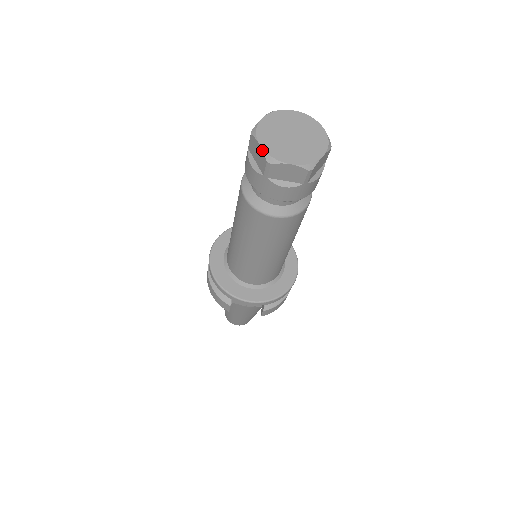
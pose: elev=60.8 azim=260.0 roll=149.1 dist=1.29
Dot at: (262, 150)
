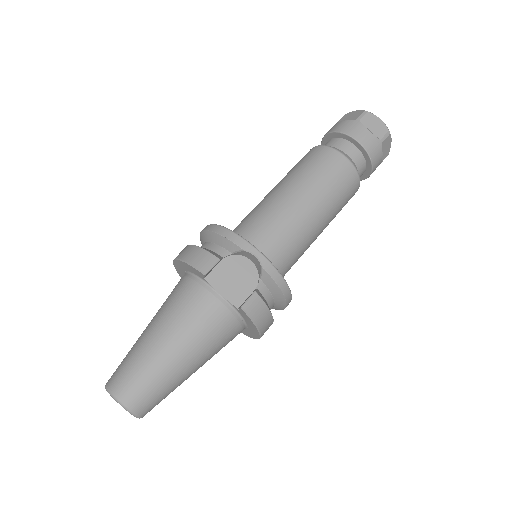
Dot at: (360, 110)
